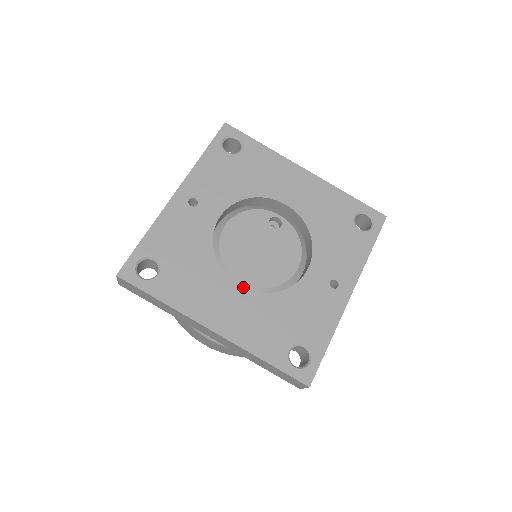
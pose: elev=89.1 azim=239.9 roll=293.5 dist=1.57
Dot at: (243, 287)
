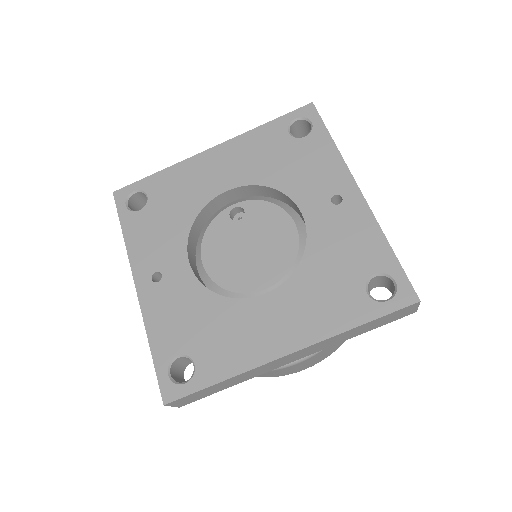
Dot at: (270, 291)
